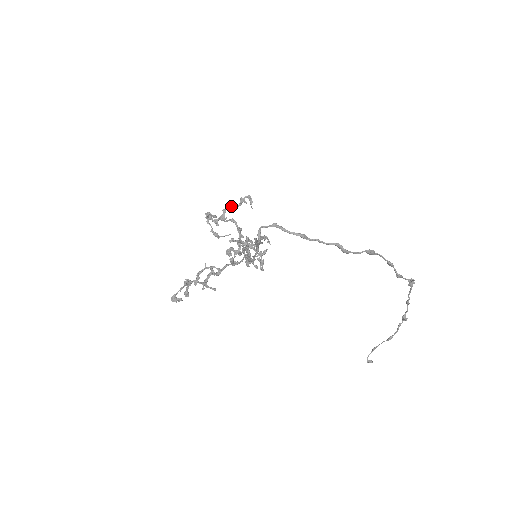
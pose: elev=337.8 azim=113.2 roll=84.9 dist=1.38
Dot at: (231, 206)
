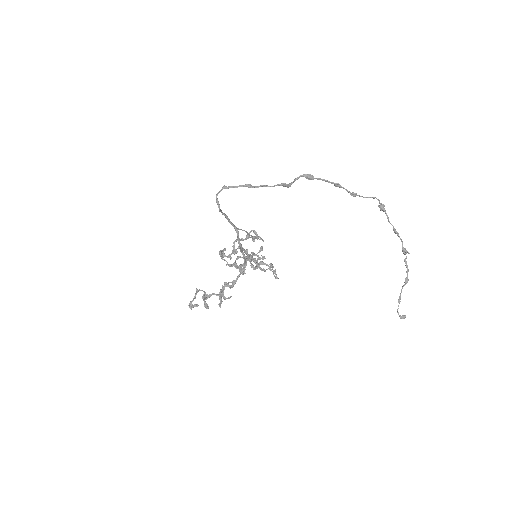
Dot at: occluded
